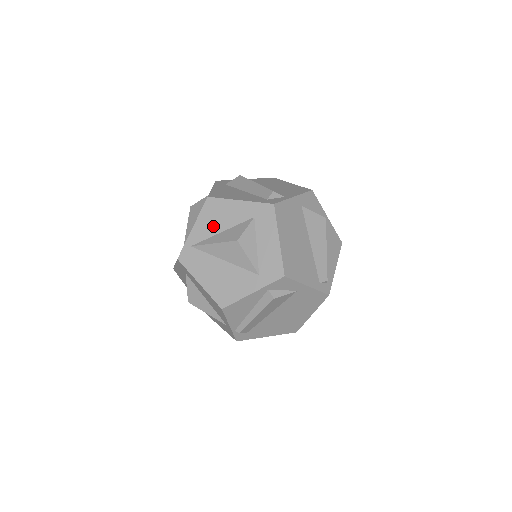
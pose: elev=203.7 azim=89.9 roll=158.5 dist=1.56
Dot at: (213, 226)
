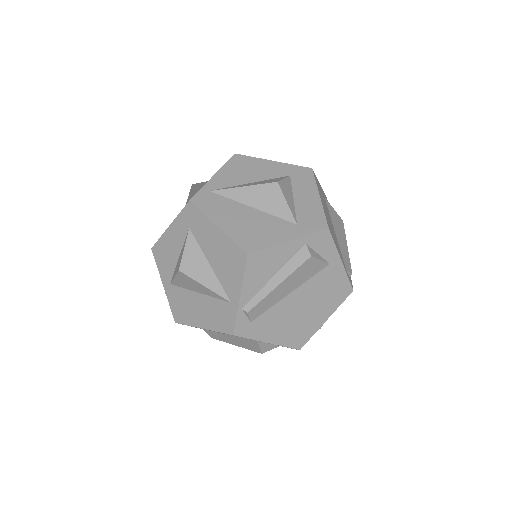
Dot at: (240, 177)
